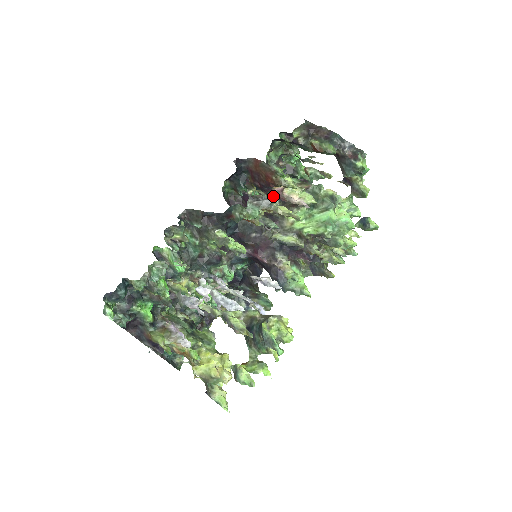
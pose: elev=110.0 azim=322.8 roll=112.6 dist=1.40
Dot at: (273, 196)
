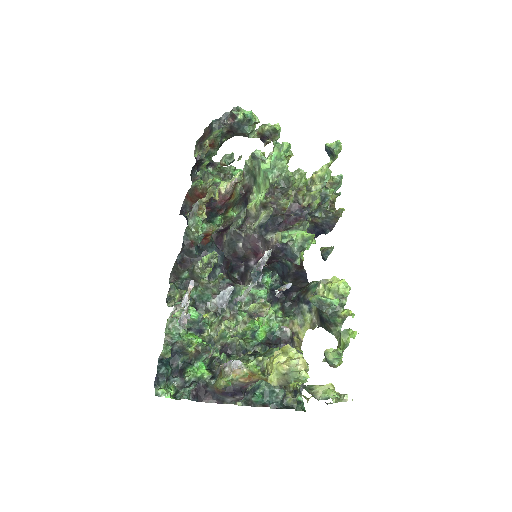
Dot at: (221, 204)
